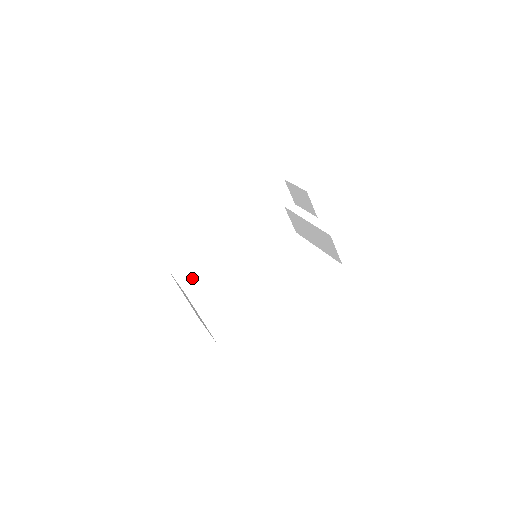
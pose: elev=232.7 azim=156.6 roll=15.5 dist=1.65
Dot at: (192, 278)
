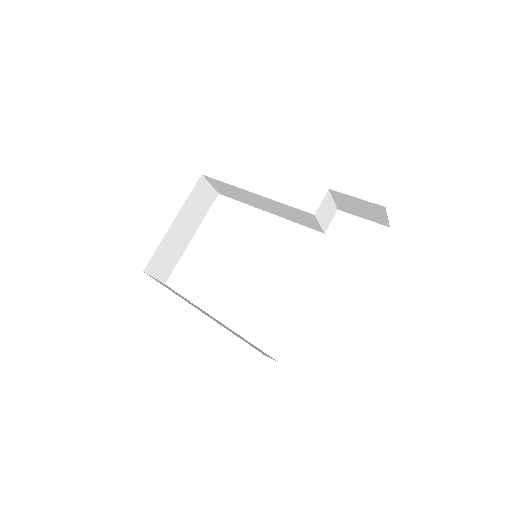
Dot at: (227, 192)
